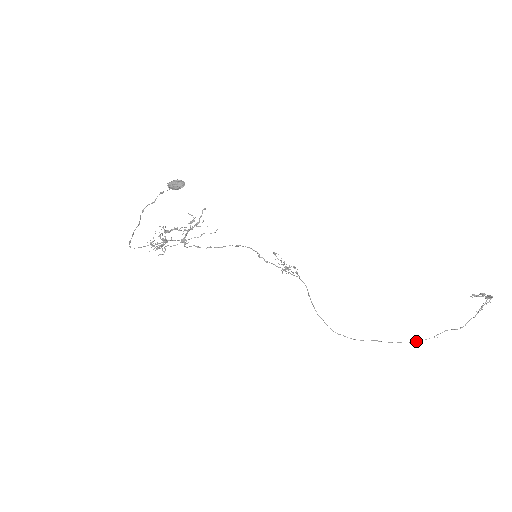
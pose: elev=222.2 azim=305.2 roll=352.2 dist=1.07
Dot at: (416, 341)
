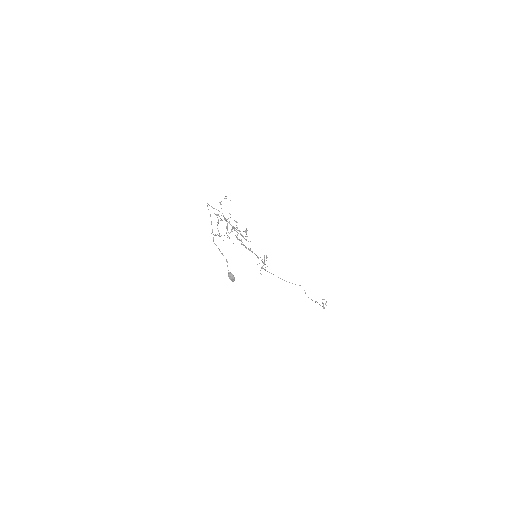
Dot at: (289, 282)
